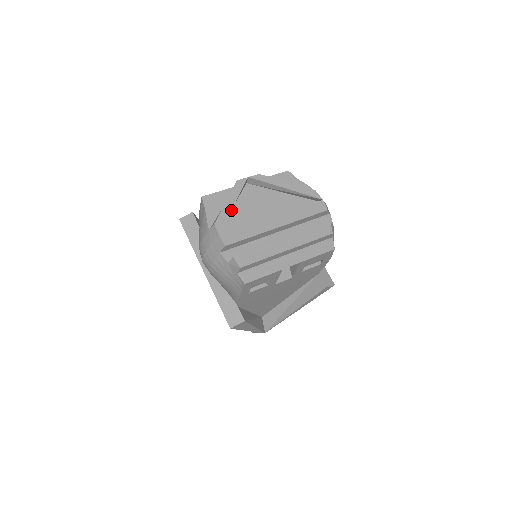
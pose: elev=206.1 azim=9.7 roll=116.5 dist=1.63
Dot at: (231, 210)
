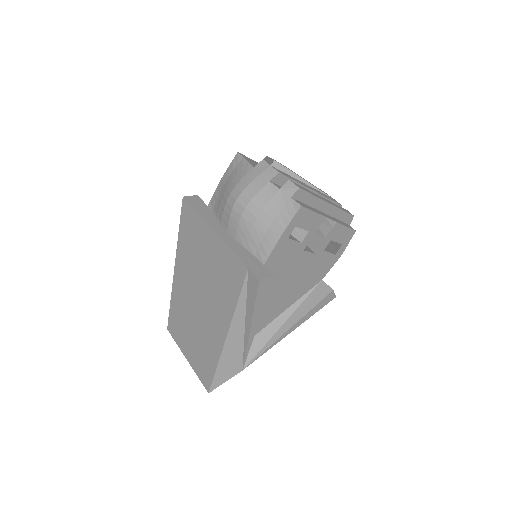
Dot at: occluded
